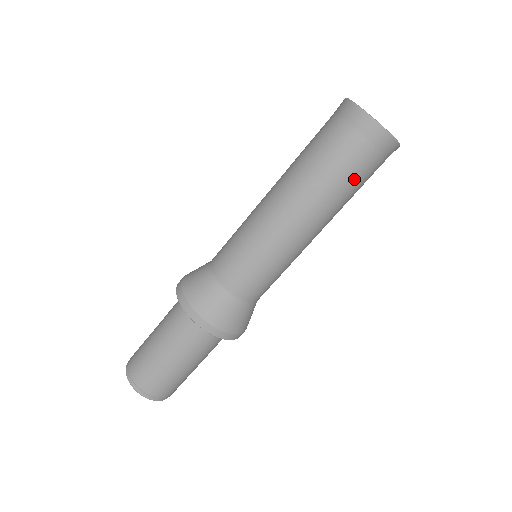
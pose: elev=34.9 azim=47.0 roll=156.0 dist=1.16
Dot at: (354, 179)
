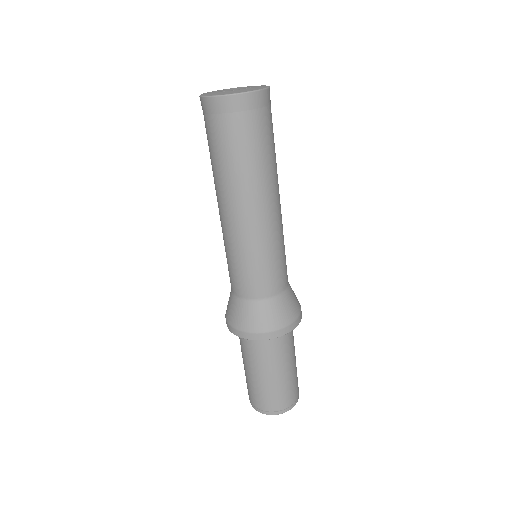
Dot at: (237, 149)
